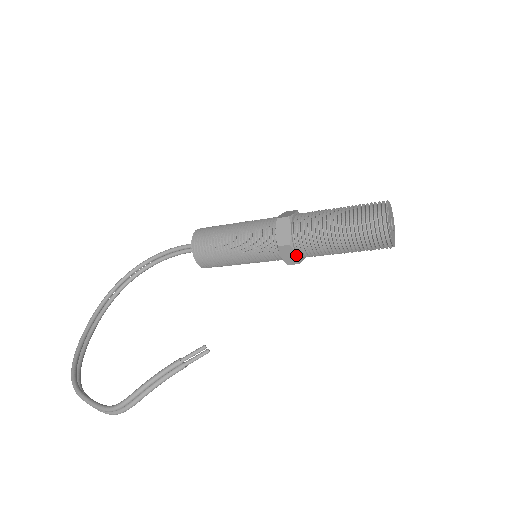
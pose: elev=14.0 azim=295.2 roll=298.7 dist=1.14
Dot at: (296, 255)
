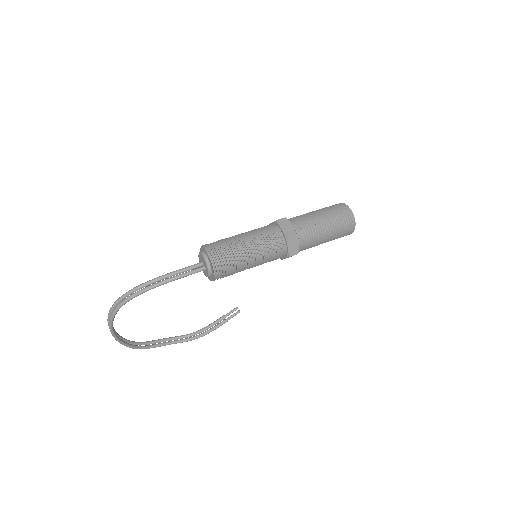
Dot at: occluded
